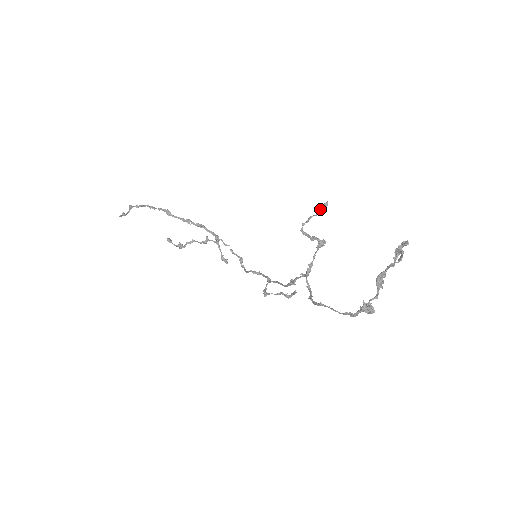
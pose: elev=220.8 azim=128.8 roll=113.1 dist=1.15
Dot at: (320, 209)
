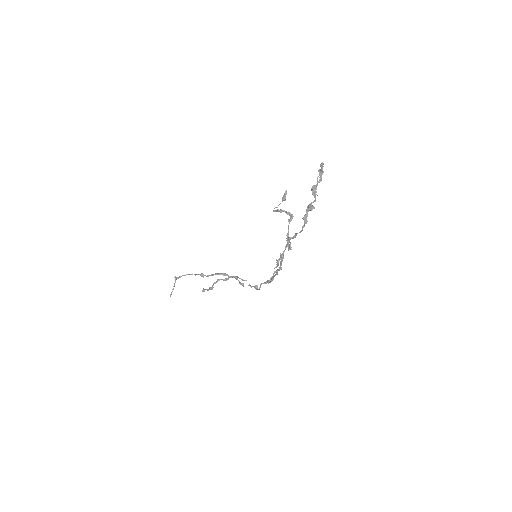
Dot at: (283, 196)
